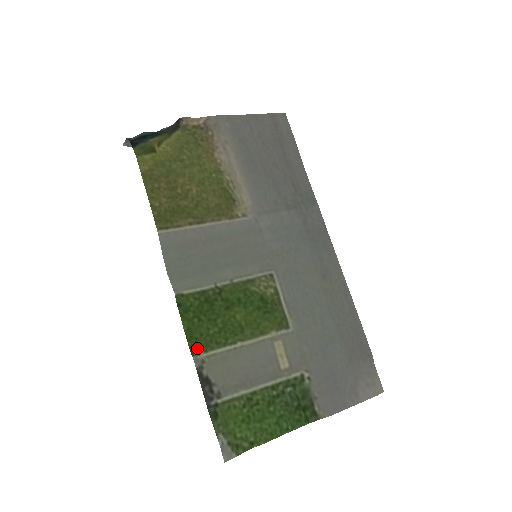
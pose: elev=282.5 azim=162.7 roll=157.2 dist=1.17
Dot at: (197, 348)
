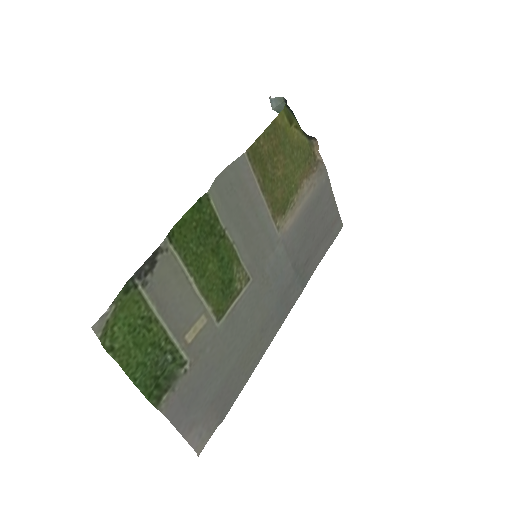
Dot at: (174, 238)
